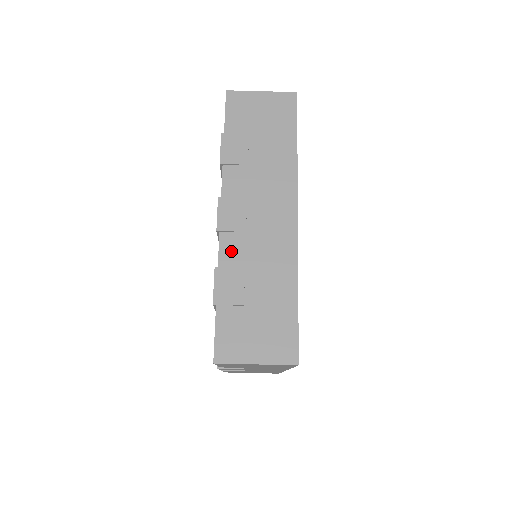
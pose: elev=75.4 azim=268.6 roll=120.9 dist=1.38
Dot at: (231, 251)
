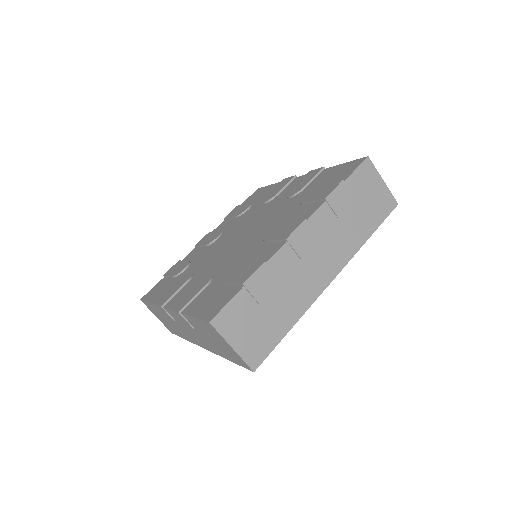
Dot at: (282, 261)
